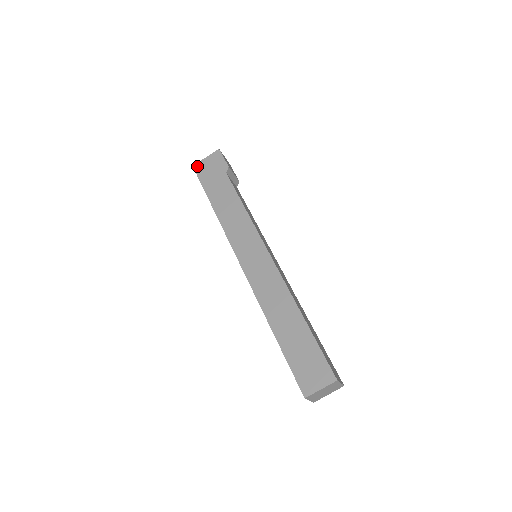
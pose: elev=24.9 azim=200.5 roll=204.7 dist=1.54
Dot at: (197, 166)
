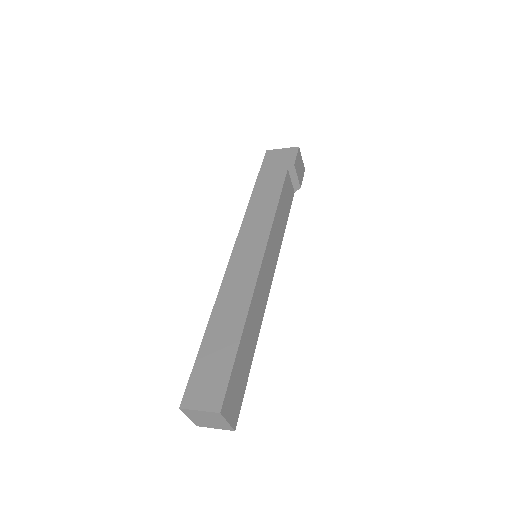
Dot at: (270, 152)
